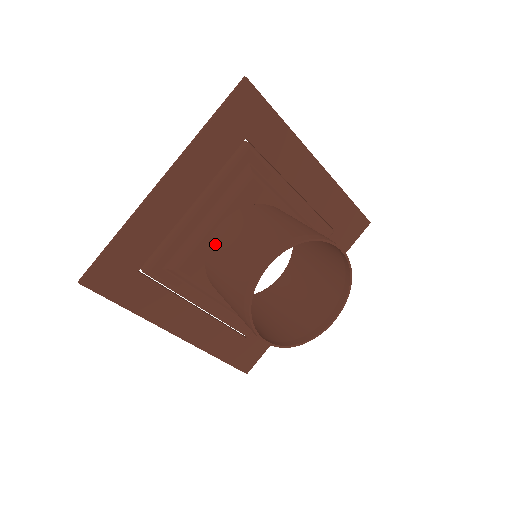
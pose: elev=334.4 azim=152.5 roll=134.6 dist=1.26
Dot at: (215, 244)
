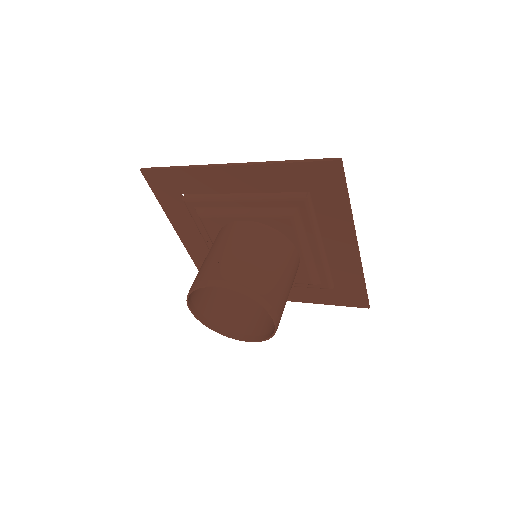
Dot at: (229, 230)
